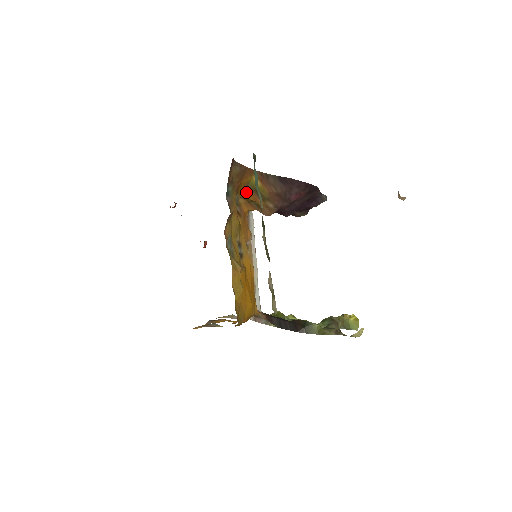
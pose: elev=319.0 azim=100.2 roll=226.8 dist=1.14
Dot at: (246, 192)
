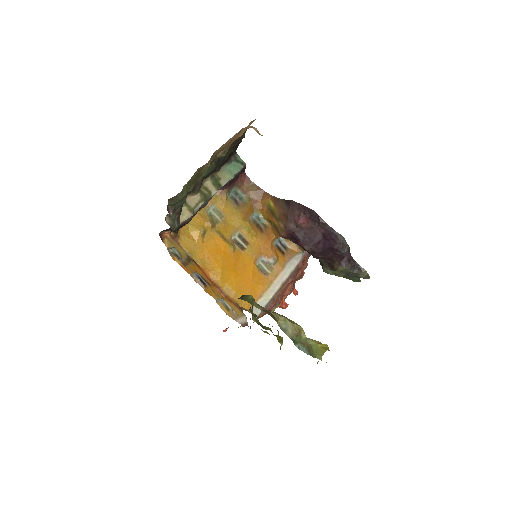
Dot at: (267, 213)
